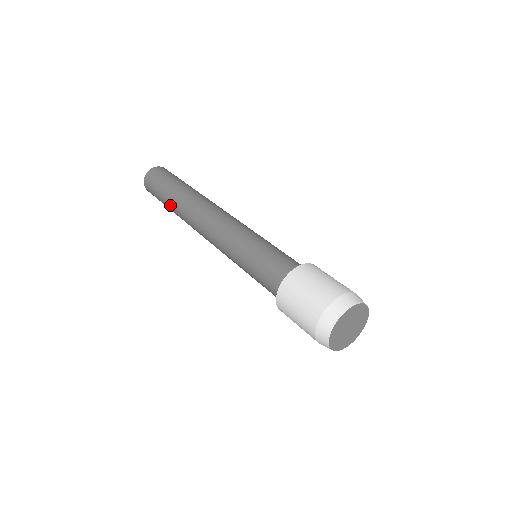
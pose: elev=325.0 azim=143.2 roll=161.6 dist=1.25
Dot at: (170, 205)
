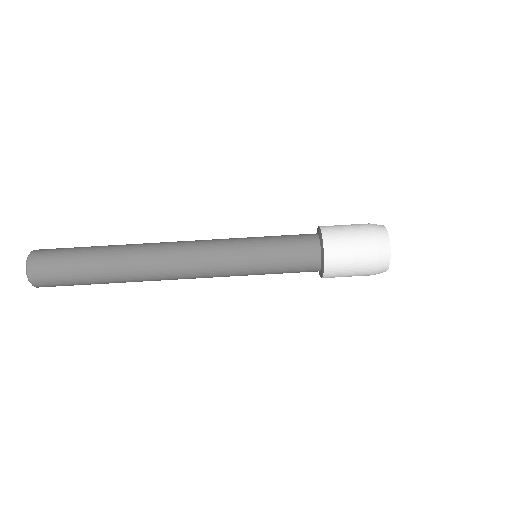
Dot at: (107, 282)
